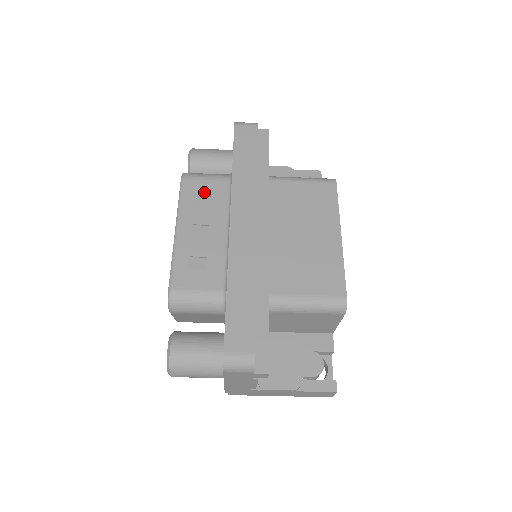
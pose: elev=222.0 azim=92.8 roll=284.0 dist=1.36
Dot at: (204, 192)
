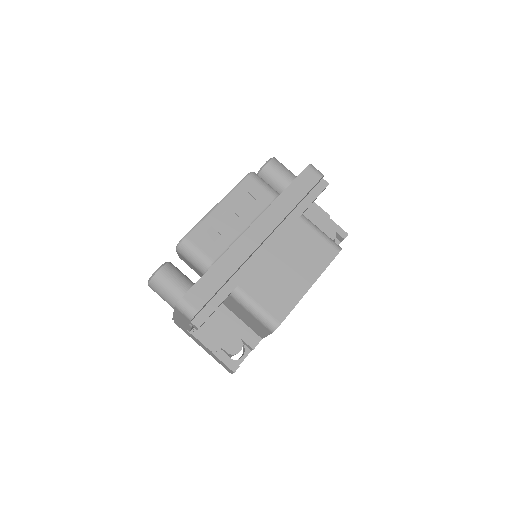
Dot at: (254, 194)
